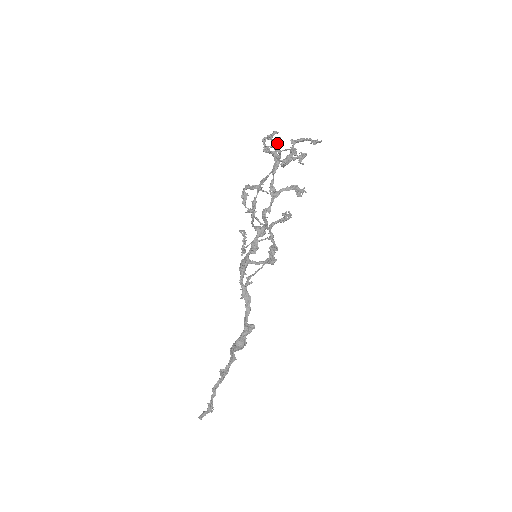
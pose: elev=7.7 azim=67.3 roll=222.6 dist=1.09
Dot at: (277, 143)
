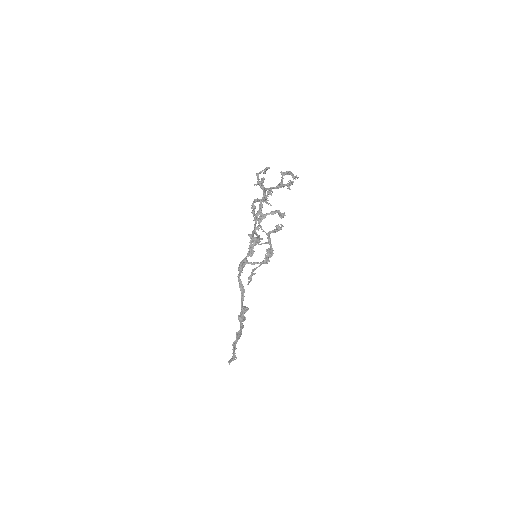
Dot at: (261, 182)
